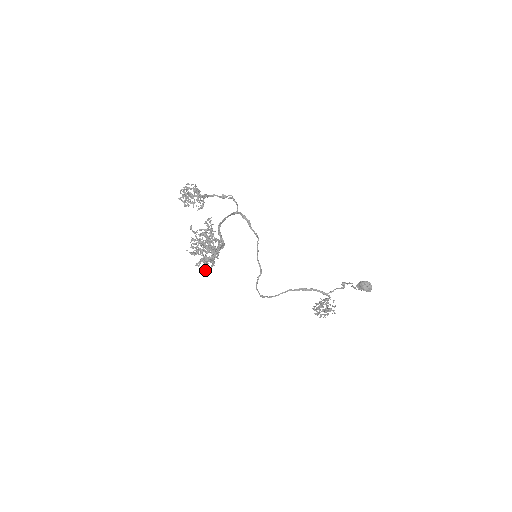
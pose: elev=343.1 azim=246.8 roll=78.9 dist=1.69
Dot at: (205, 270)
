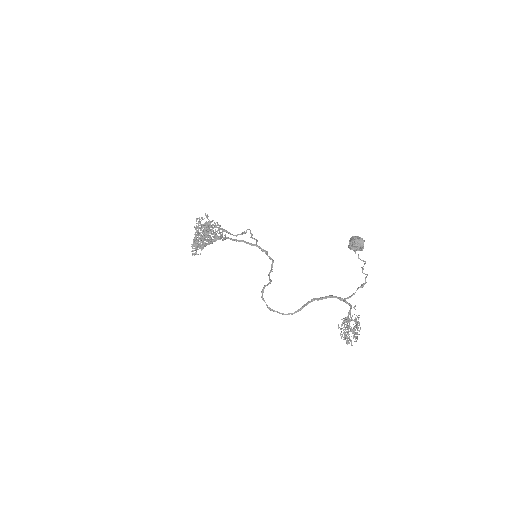
Dot at: (196, 253)
